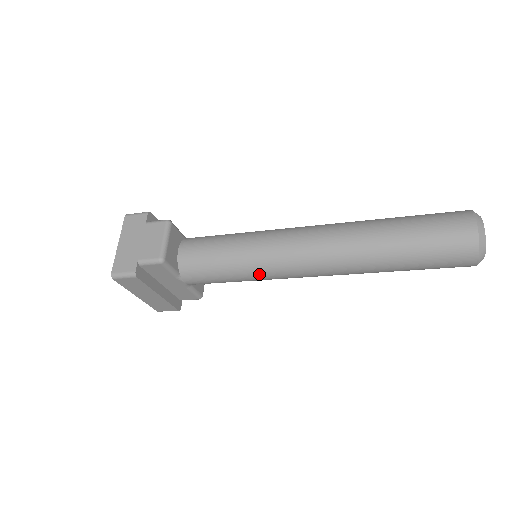
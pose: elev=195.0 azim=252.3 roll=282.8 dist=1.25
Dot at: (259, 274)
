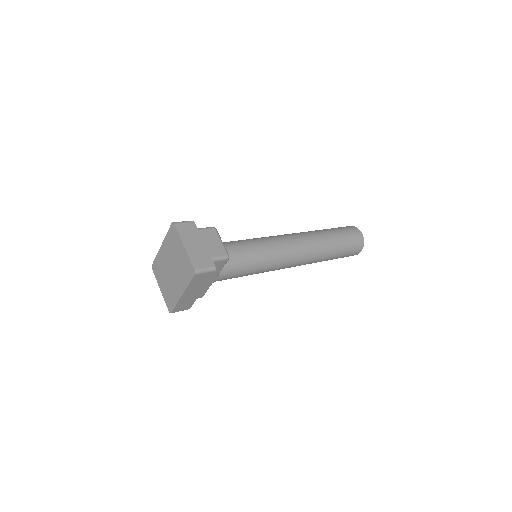
Dot at: (269, 267)
